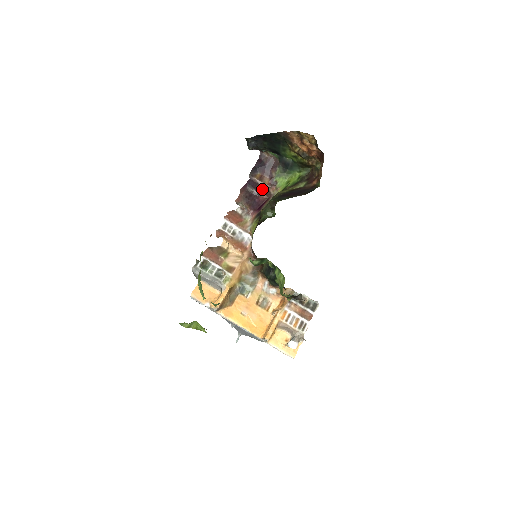
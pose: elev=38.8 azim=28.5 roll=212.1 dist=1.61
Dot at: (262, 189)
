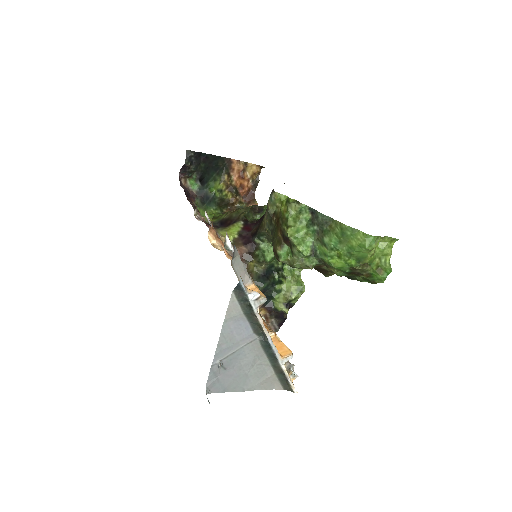
Dot at: (194, 210)
